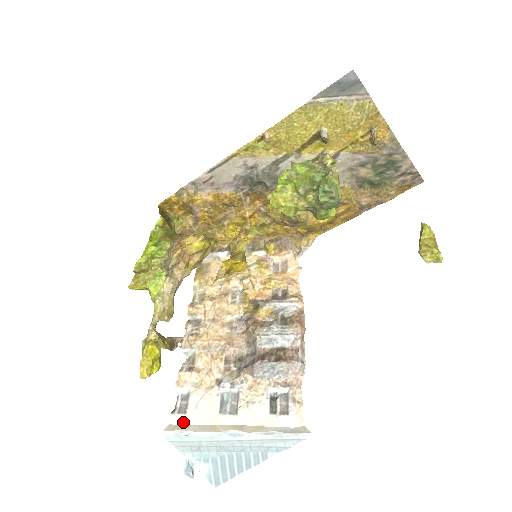
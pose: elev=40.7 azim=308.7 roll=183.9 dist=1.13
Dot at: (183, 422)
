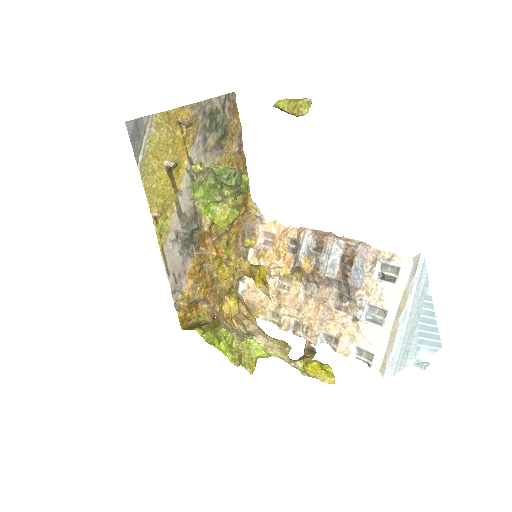
Dot at: (381, 359)
